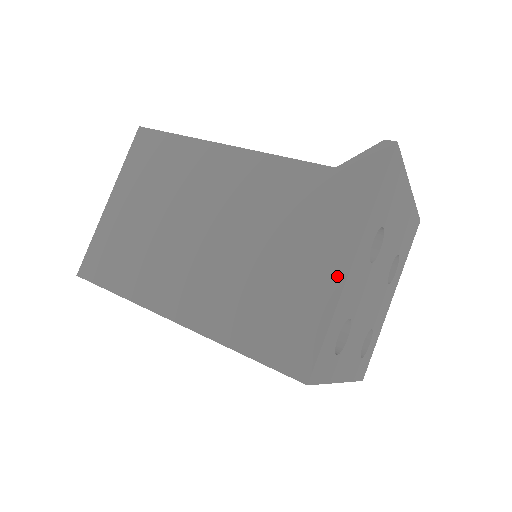
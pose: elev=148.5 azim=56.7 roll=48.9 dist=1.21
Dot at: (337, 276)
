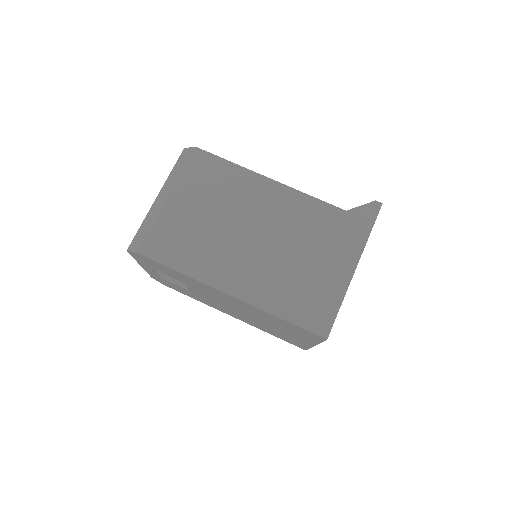
Dot at: (346, 276)
